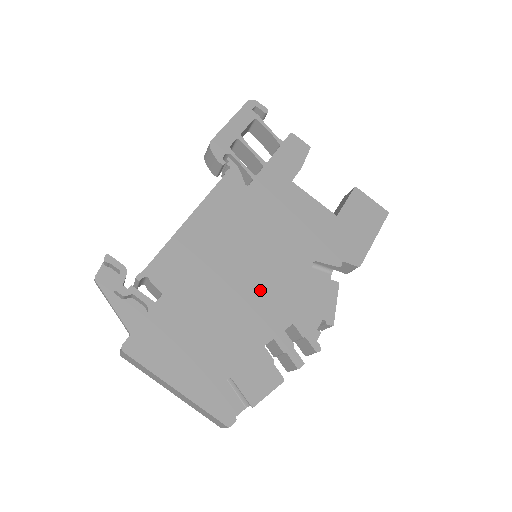
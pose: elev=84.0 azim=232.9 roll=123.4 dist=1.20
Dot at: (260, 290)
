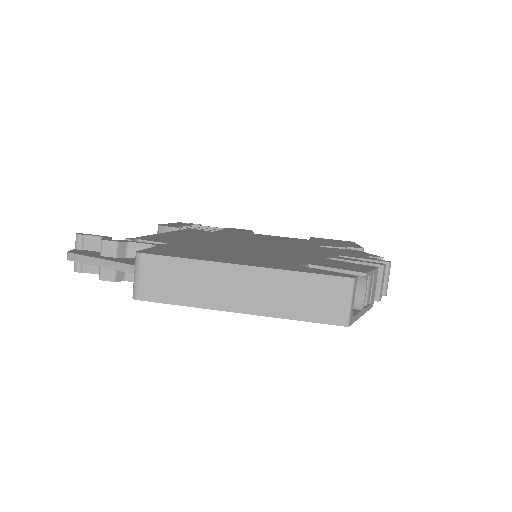
Dot at: (280, 248)
